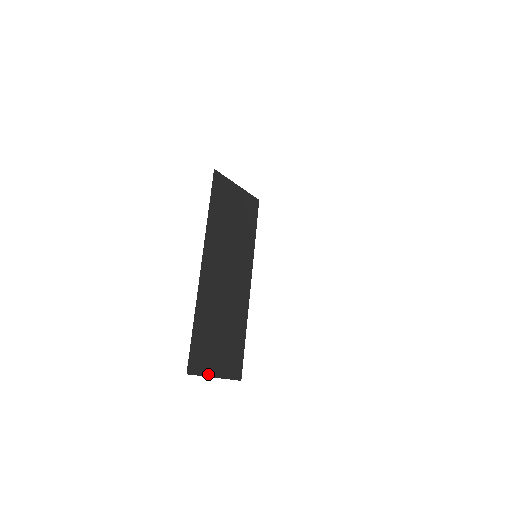
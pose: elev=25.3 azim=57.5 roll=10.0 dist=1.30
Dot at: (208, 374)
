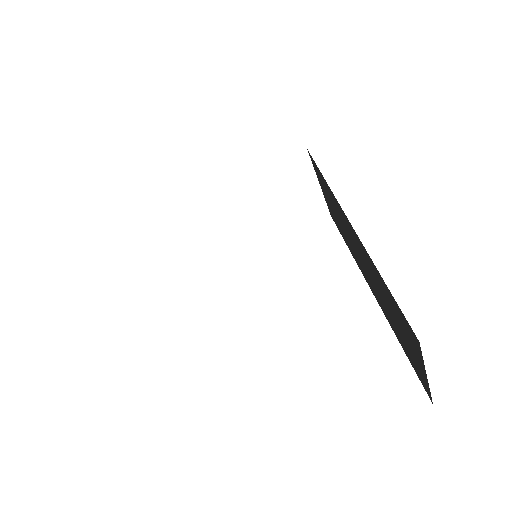
Dot at: occluded
